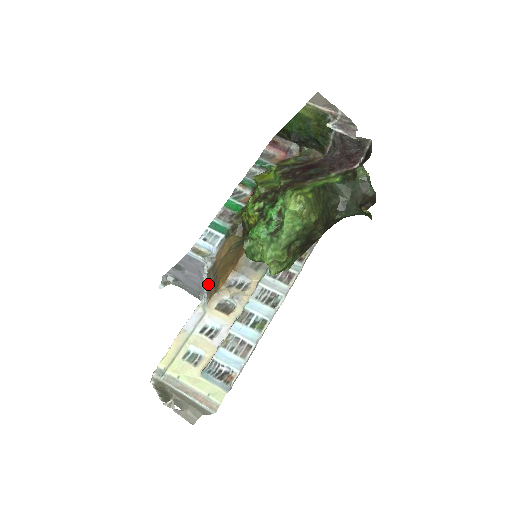
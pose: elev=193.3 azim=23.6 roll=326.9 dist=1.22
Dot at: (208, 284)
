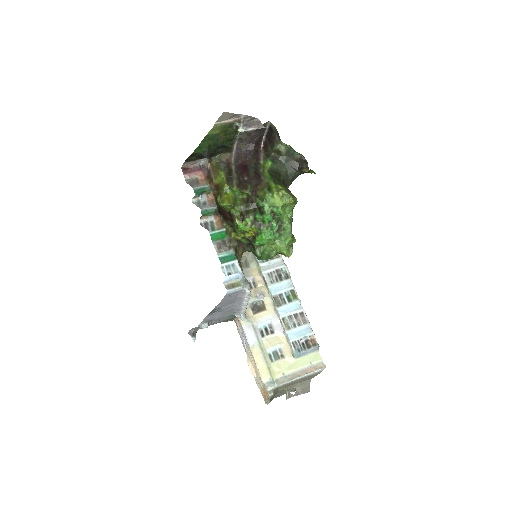
Dot at: (247, 301)
